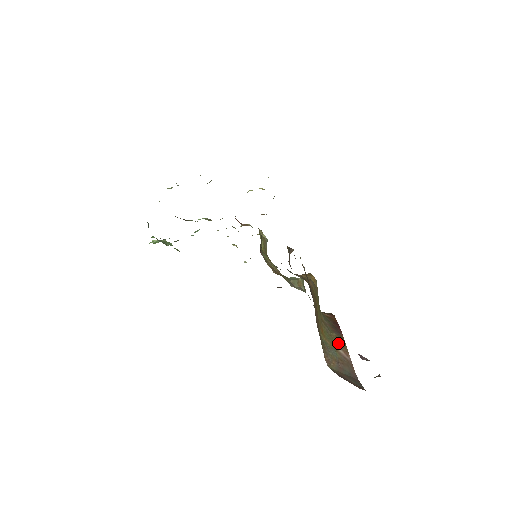
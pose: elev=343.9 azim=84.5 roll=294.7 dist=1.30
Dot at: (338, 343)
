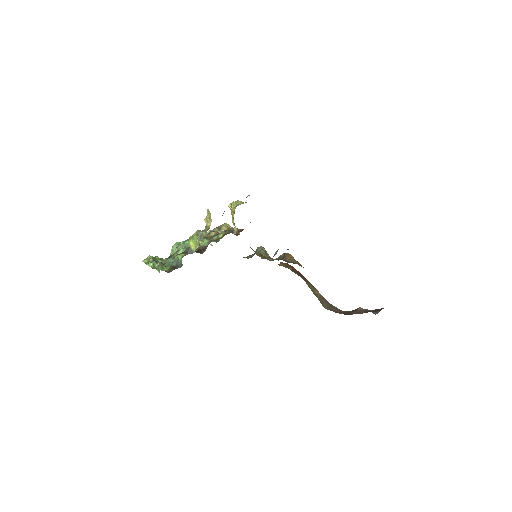
Dot at: (312, 288)
